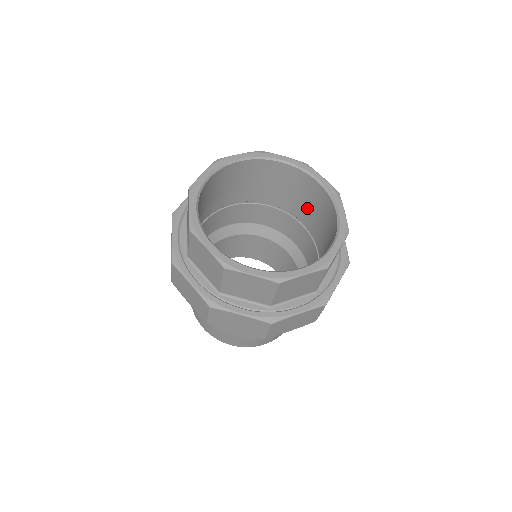
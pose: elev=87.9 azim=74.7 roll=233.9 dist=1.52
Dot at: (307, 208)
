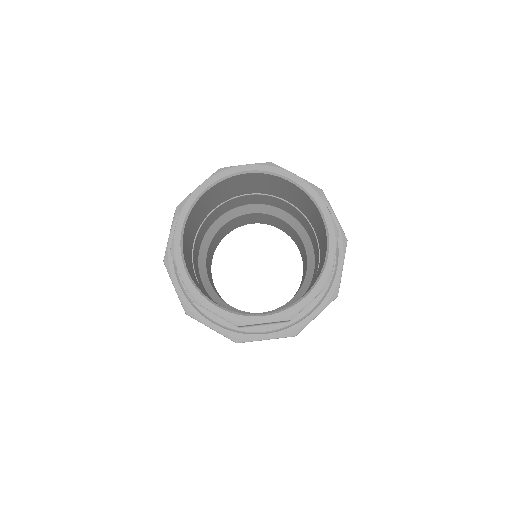
Dot at: (288, 195)
